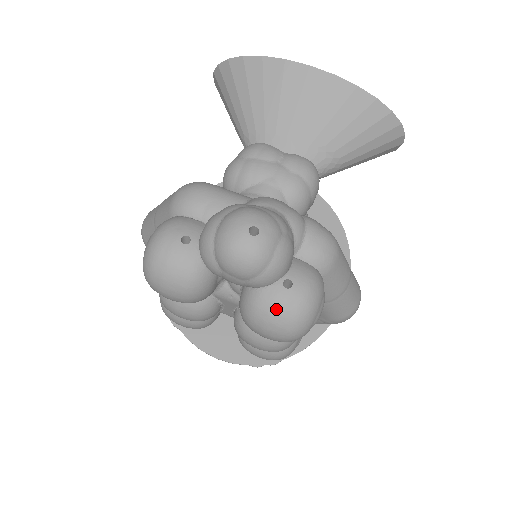
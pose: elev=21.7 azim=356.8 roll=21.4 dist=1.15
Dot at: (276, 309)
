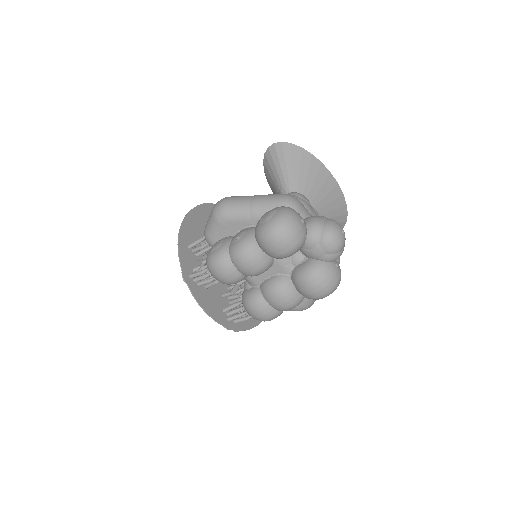
Dot at: (331, 275)
